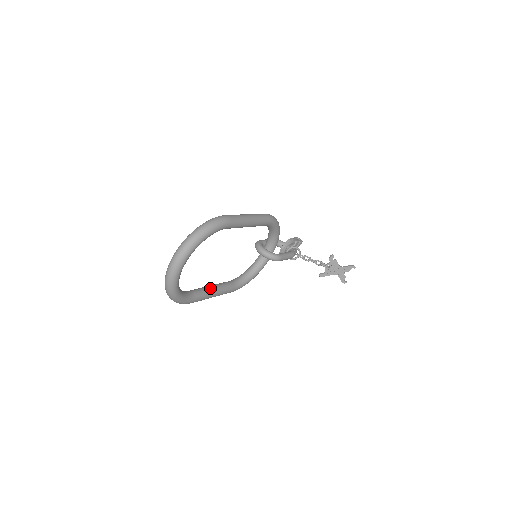
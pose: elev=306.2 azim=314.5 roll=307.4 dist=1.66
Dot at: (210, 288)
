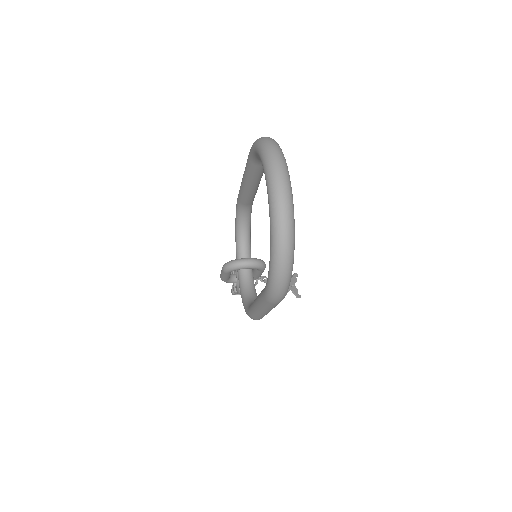
Dot at: occluded
